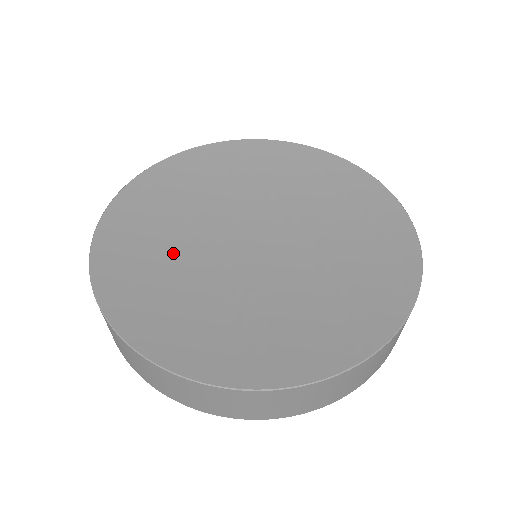
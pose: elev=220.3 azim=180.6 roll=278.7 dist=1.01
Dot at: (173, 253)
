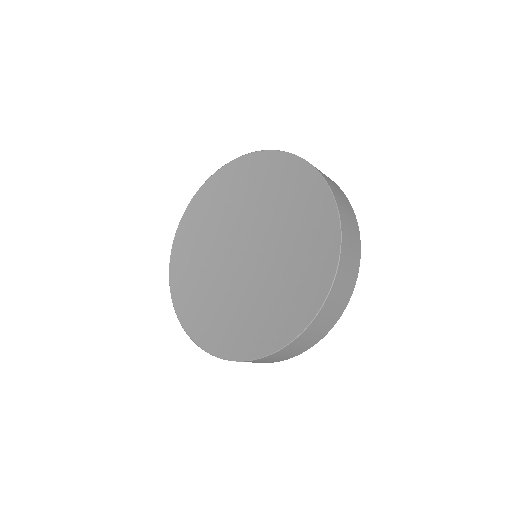
Dot at: (207, 277)
